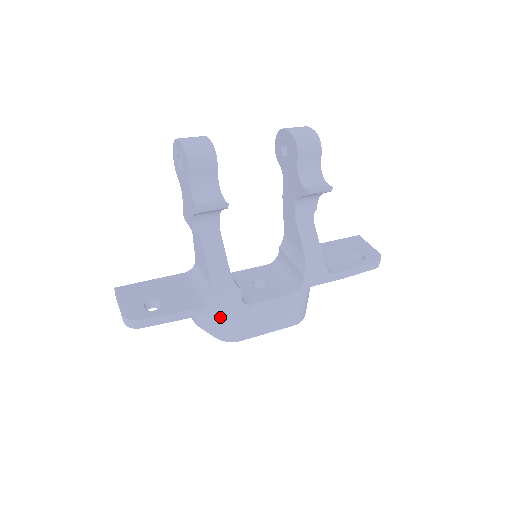
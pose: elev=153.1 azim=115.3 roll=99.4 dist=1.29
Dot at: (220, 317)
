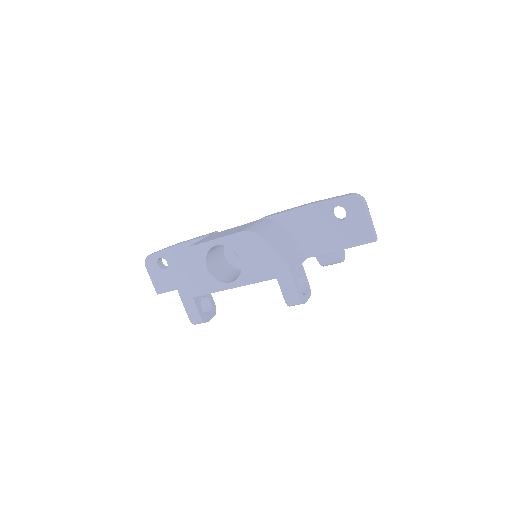
Dot at: occluded
